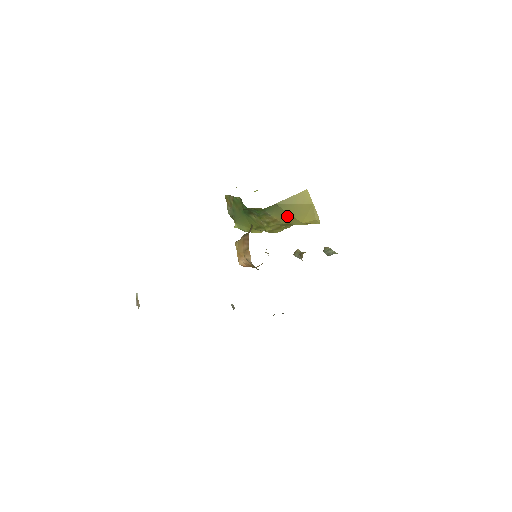
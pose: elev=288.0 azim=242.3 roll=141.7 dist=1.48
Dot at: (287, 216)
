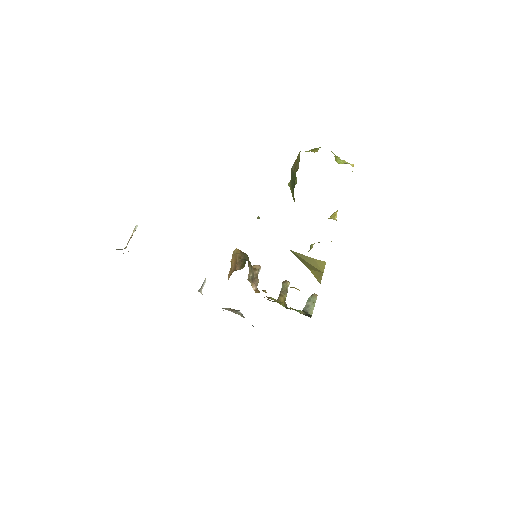
Dot at: occluded
